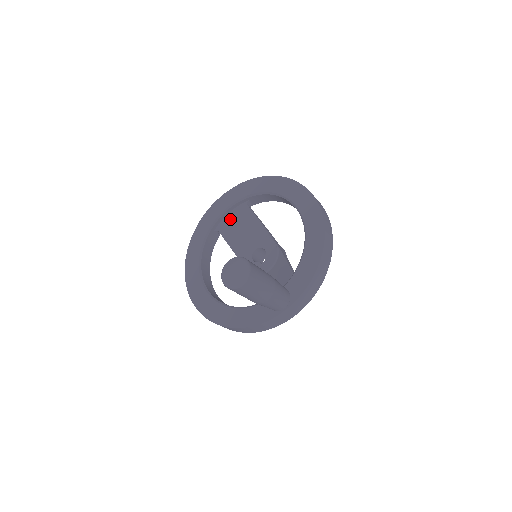
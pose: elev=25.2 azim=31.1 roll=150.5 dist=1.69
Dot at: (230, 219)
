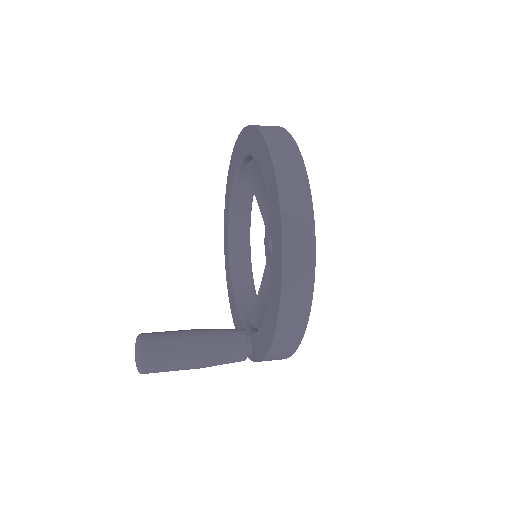
Dot at: (254, 169)
